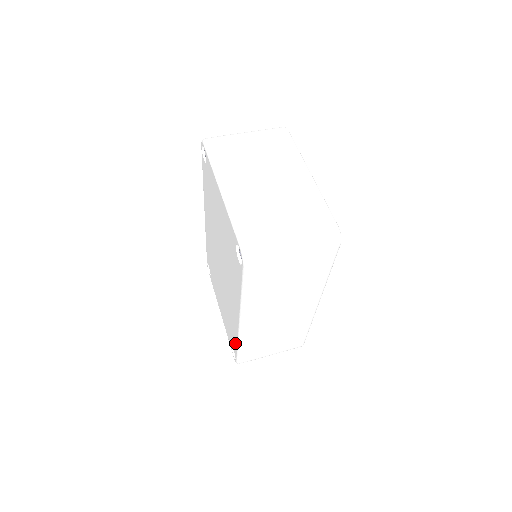
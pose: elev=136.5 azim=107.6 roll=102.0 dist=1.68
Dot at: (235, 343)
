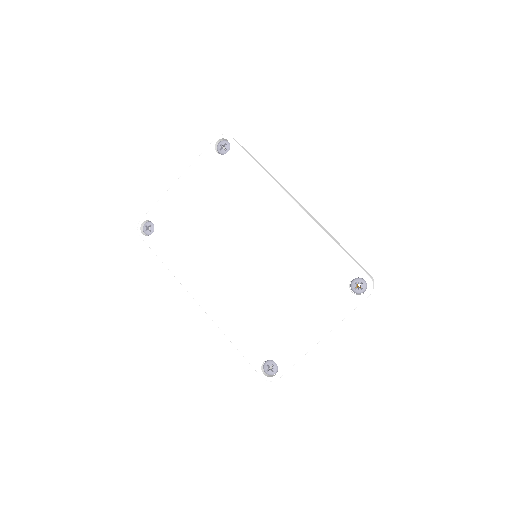
Dot at: (334, 255)
